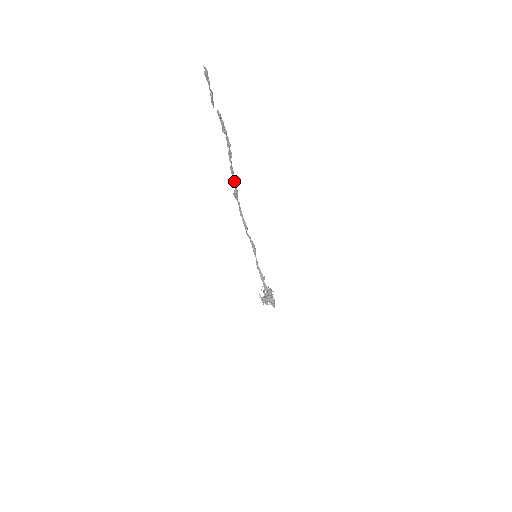
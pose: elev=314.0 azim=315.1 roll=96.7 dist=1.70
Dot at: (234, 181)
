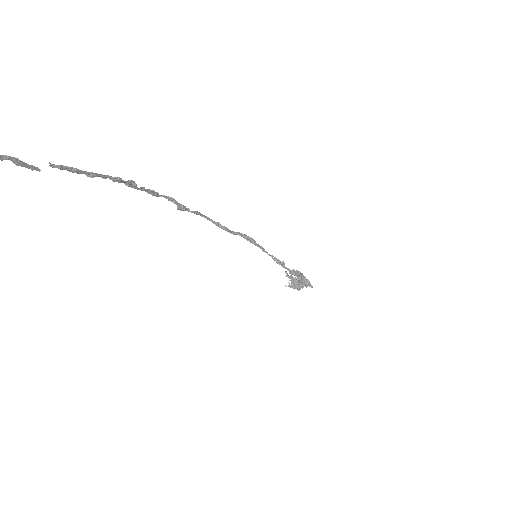
Dot at: occluded
